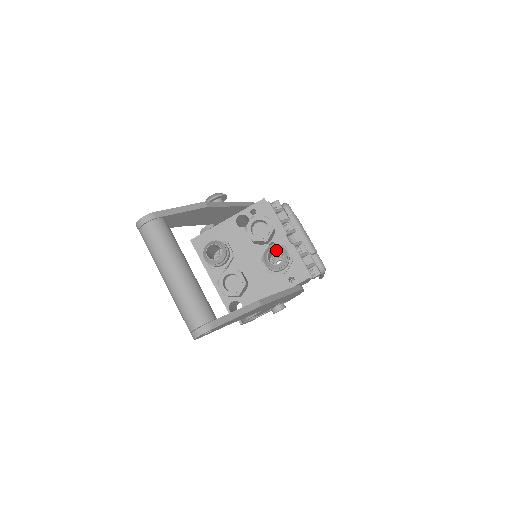
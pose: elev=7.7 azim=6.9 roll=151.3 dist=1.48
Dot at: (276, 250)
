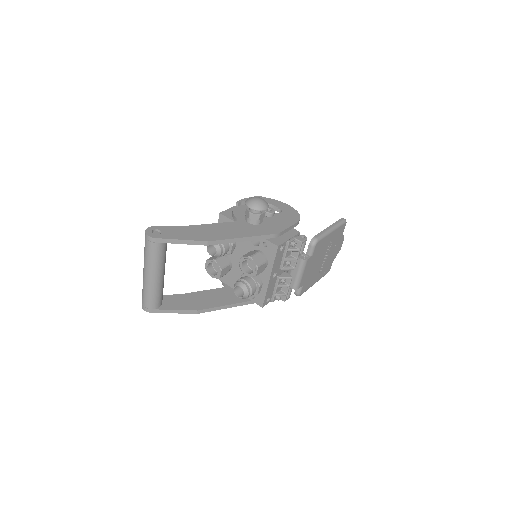
Dot at: (248, 285)
